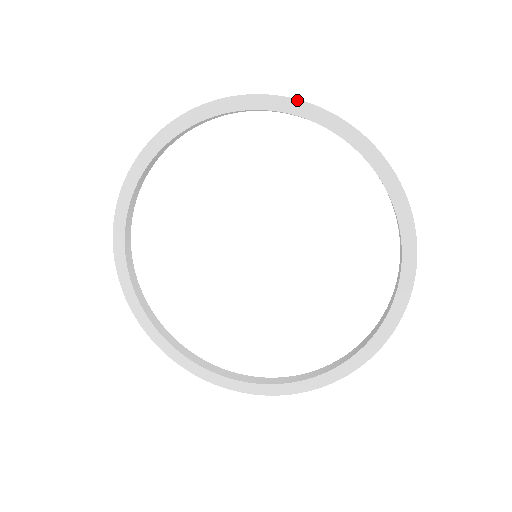
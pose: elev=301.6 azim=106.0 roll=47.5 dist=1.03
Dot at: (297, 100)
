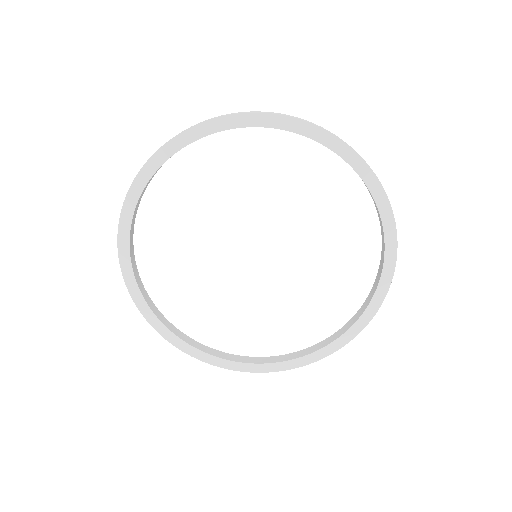
Dot at: (343, 142)
